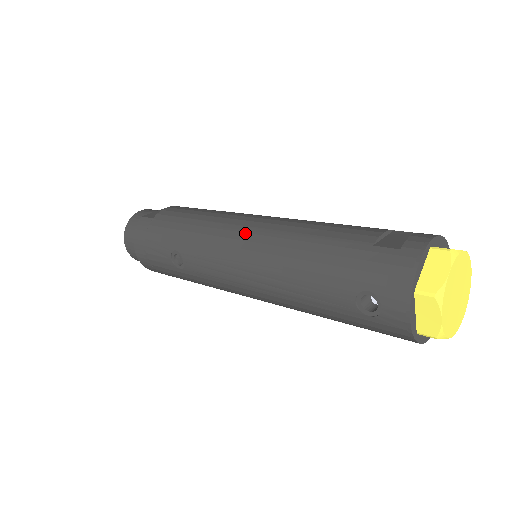
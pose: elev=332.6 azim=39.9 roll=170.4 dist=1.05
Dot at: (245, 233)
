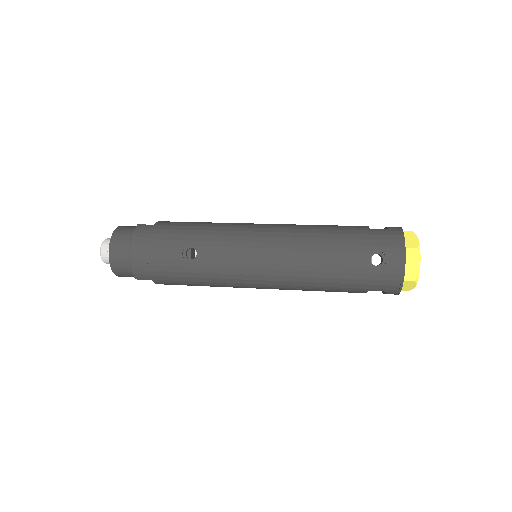
Dot at: (265, 228)
